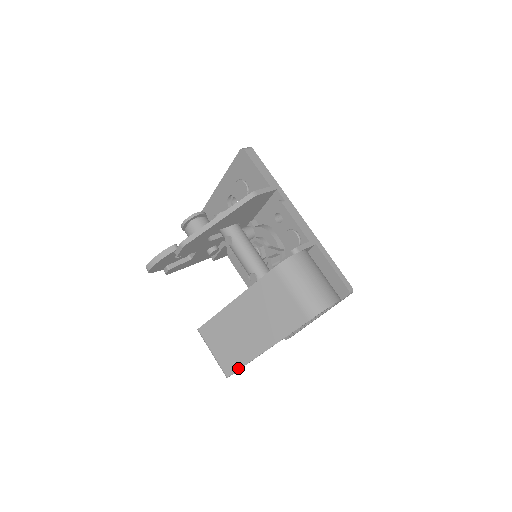
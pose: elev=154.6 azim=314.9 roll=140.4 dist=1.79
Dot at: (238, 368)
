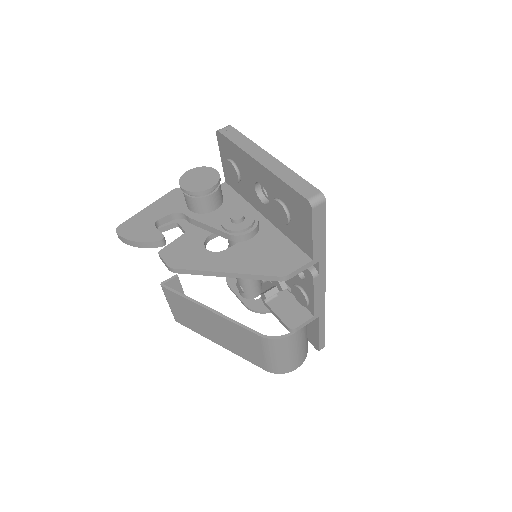
Dot at: occluded
